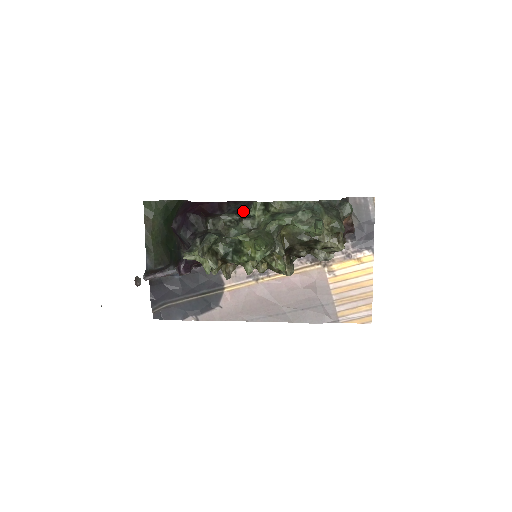
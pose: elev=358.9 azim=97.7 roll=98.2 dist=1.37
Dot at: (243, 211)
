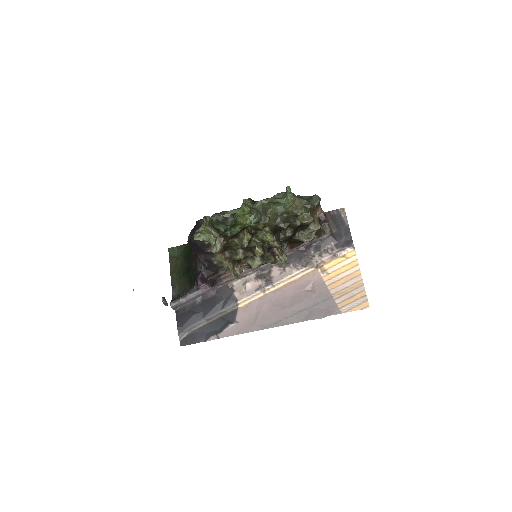
Dot at: occluded
